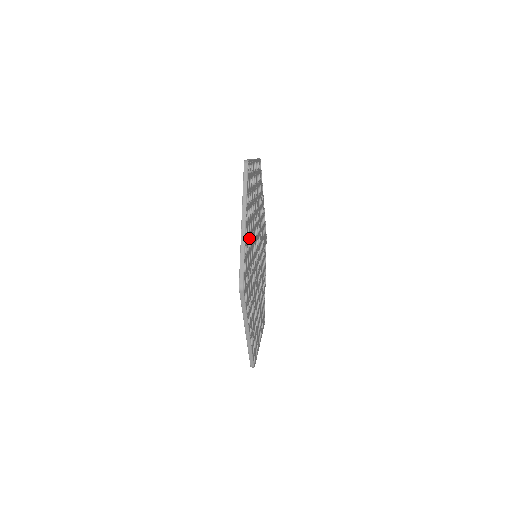
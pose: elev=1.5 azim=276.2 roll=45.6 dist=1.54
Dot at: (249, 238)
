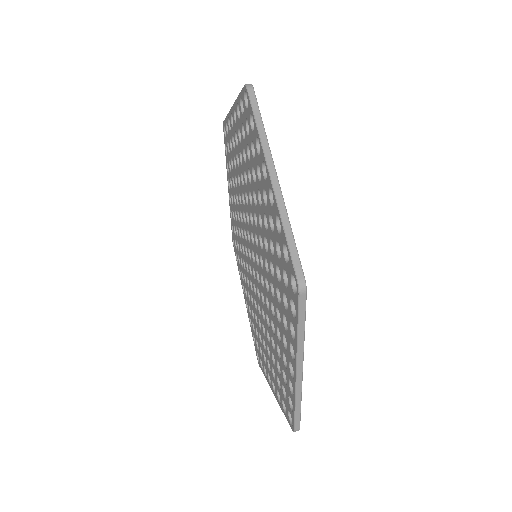
Dot at: occluded
